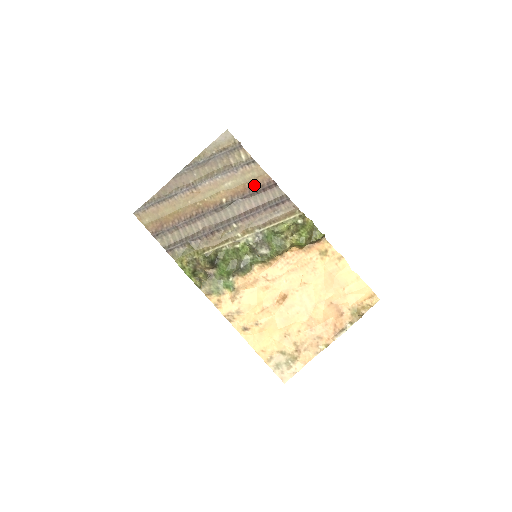
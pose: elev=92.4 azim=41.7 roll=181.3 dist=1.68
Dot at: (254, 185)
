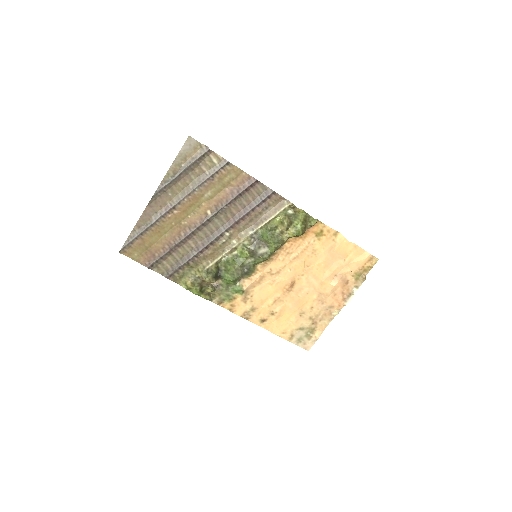
Dot at: (235, 188)
